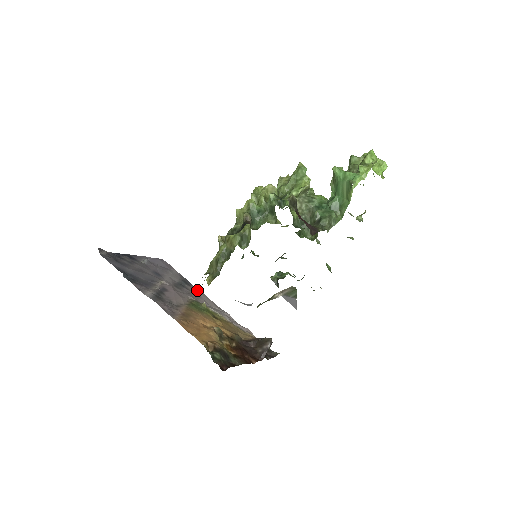
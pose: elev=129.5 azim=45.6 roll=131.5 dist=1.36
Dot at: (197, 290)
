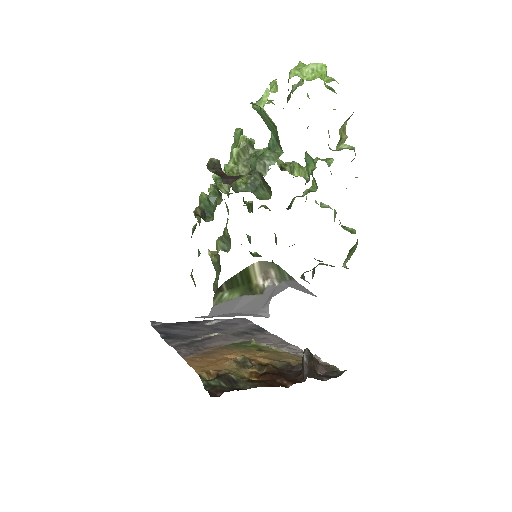
Dot at: (268, 334)
